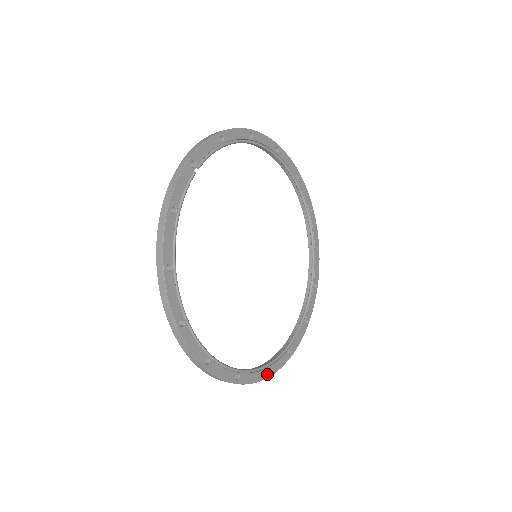
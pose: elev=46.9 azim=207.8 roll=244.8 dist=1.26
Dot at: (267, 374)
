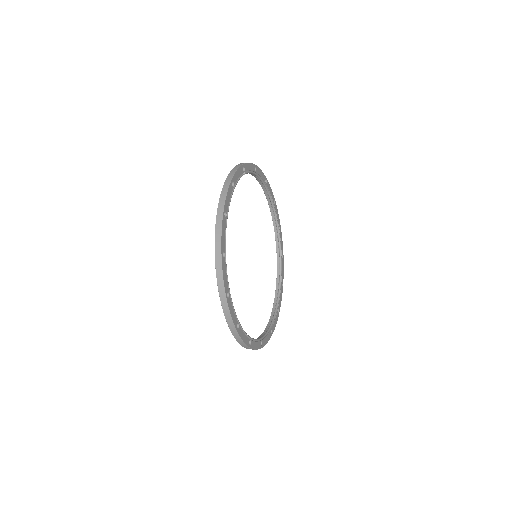
Dot at: (250, 344)
